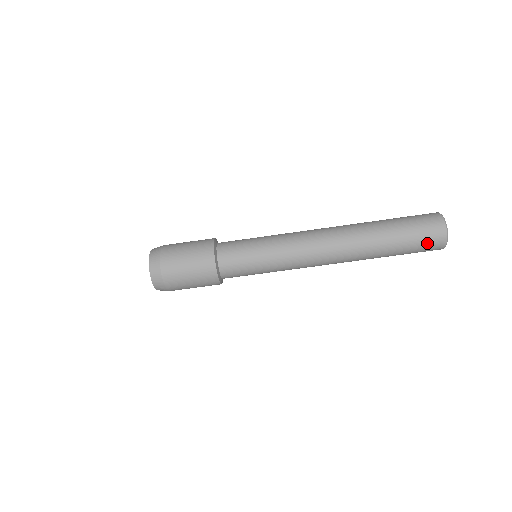
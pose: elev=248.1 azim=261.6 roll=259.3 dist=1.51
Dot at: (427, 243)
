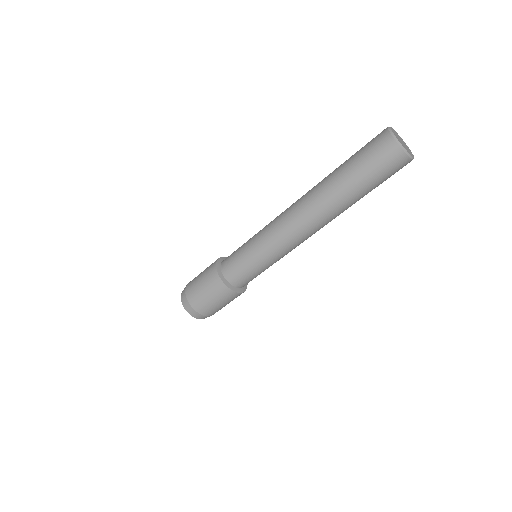
Dot at: (389, 169)
